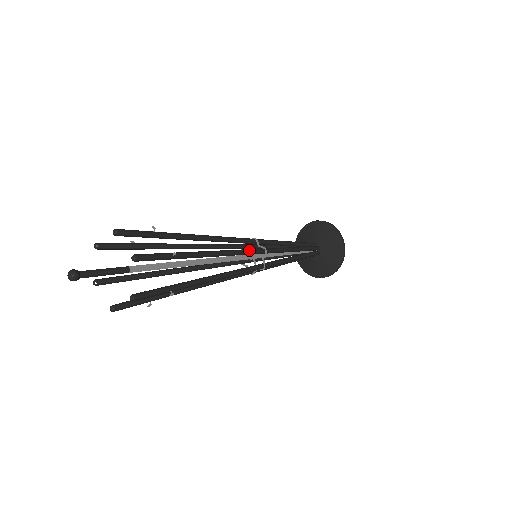
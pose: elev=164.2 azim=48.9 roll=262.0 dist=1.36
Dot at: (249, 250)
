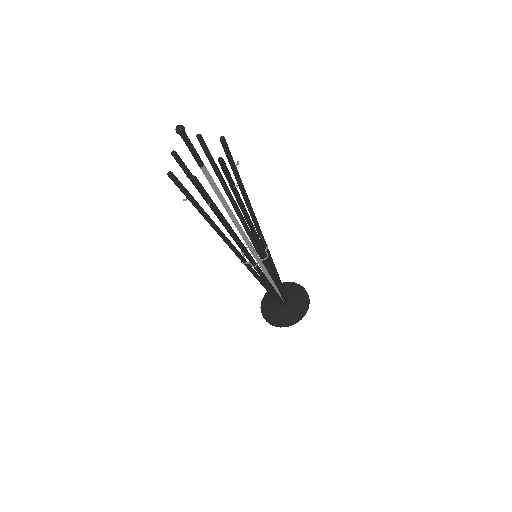
Dot at: occluded
